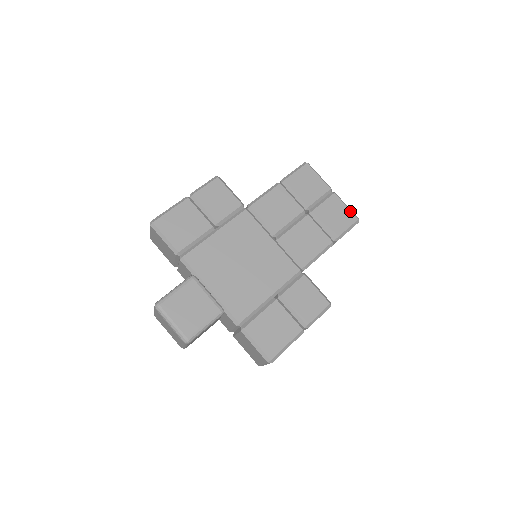
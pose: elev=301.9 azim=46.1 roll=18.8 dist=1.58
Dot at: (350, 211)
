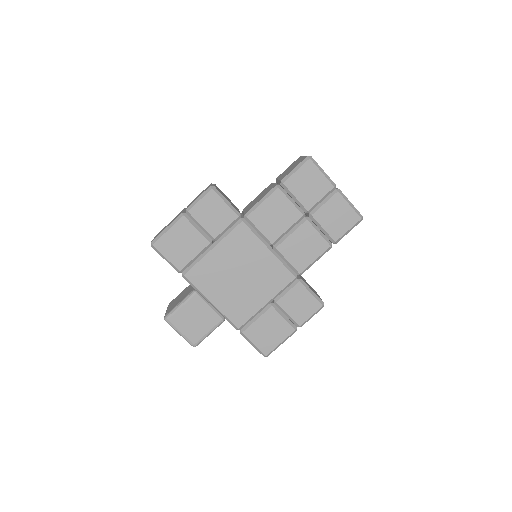
Dot at: (353, 210)
